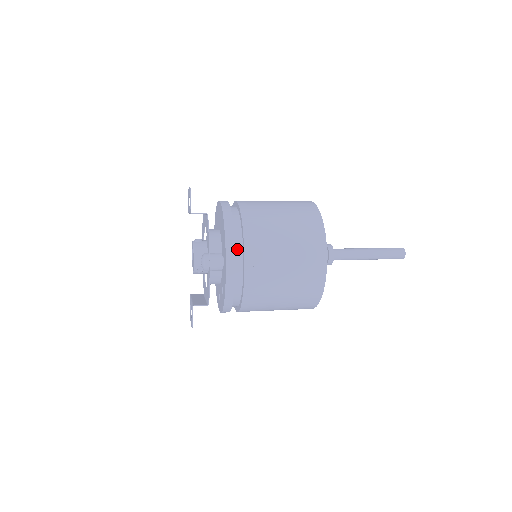
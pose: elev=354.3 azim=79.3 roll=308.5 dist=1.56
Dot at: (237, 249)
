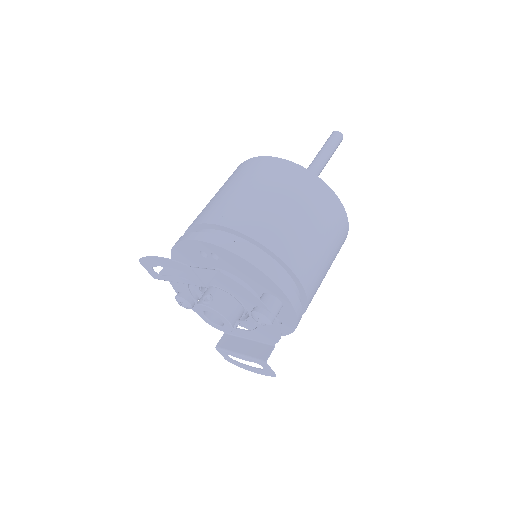
Dot at: occluded
